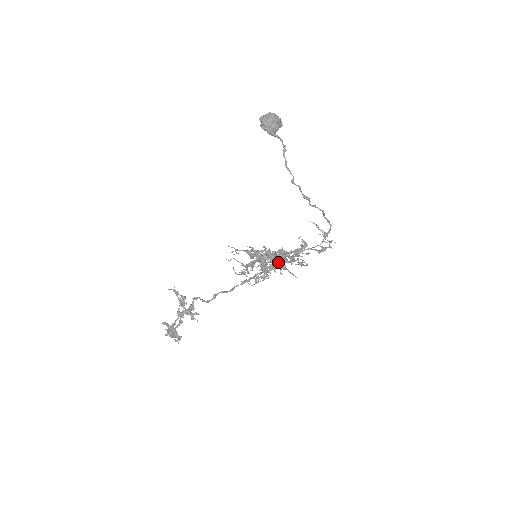
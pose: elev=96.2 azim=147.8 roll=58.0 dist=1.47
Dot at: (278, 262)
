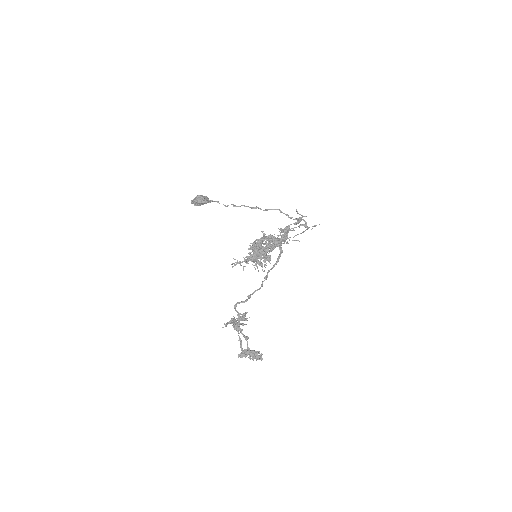
Dot at: occluded
